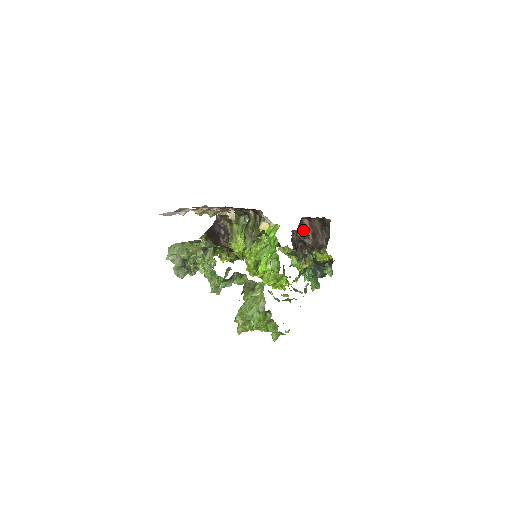
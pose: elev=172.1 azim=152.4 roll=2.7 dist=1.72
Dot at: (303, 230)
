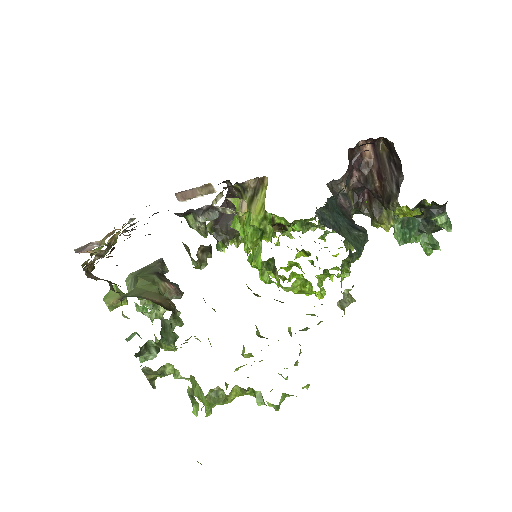
Dot at: (361, 168)
